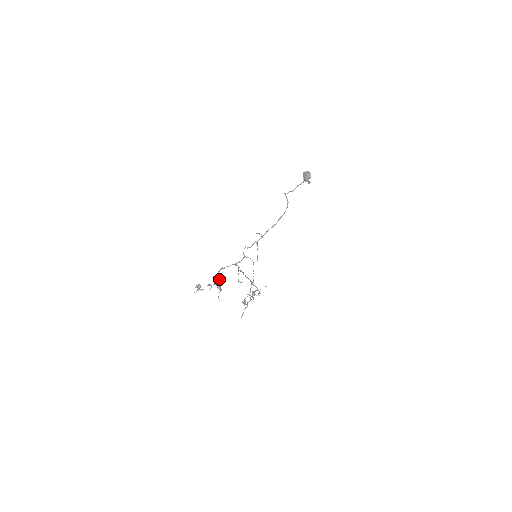
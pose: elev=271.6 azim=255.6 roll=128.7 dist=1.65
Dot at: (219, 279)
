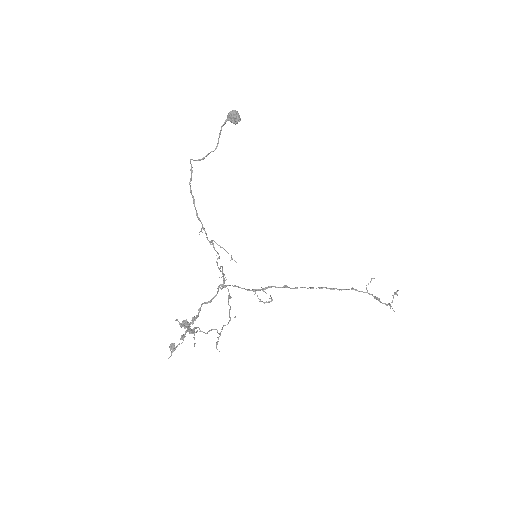
Dot at: (183, 321)
